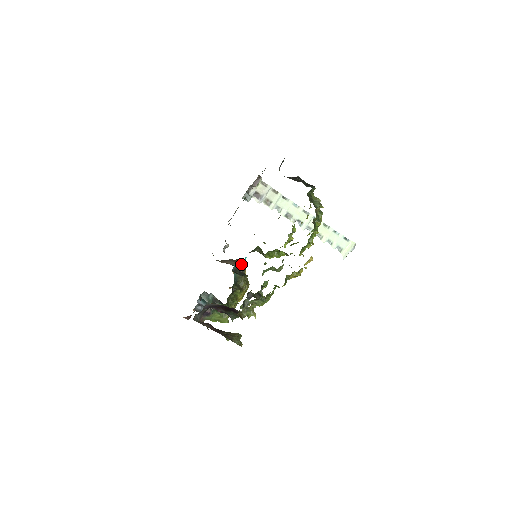
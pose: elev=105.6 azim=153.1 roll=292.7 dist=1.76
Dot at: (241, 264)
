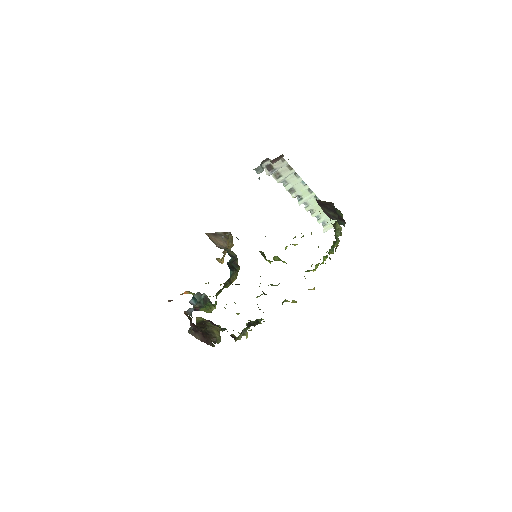
Dot at: (231, 239)
